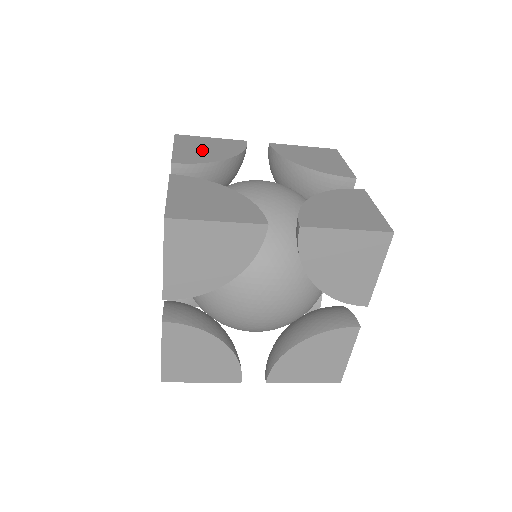
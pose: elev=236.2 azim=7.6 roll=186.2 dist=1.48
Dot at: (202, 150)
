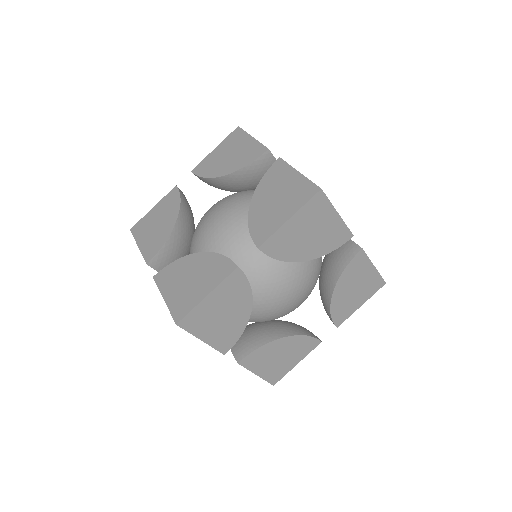
Dot at: occluded
